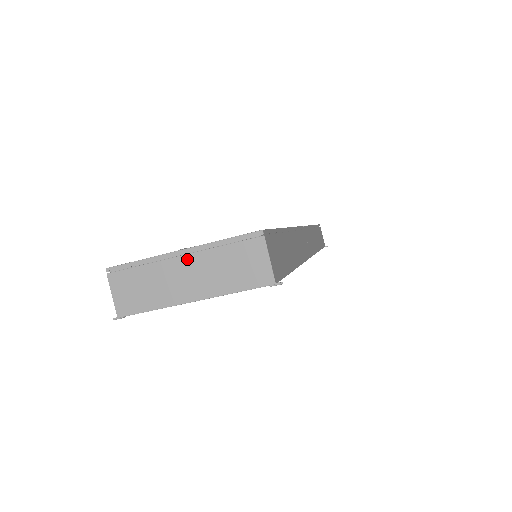
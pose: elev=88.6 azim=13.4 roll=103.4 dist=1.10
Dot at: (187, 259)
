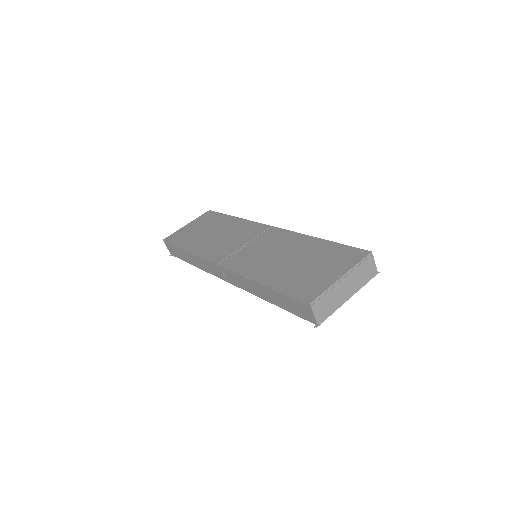
Dot at: (346, 280)
